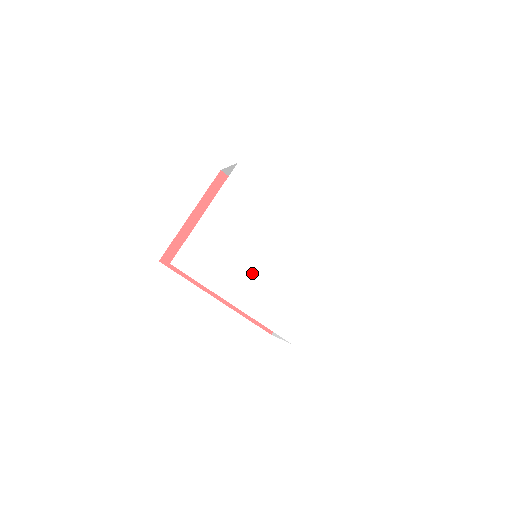
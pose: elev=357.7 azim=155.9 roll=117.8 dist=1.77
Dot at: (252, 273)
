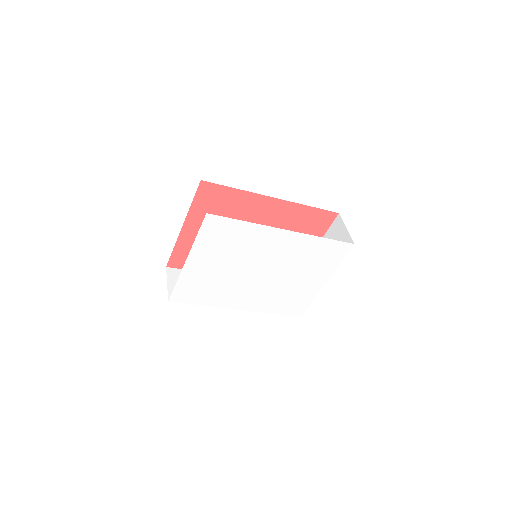
Dot at: (249, 287)
